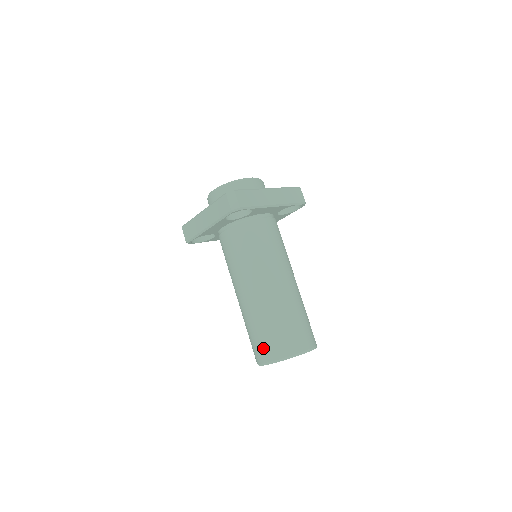
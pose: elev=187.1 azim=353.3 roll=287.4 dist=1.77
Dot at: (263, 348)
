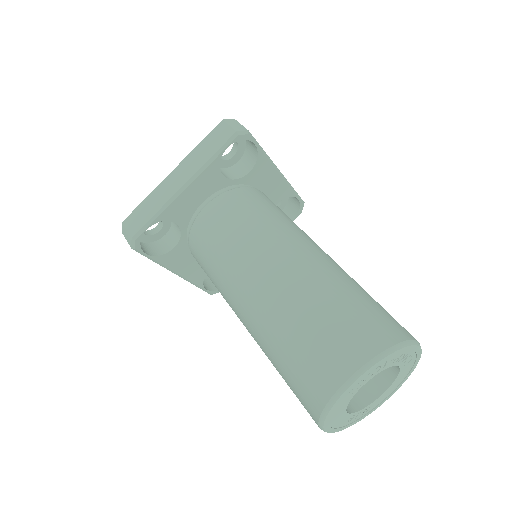
Dot at: occluded
